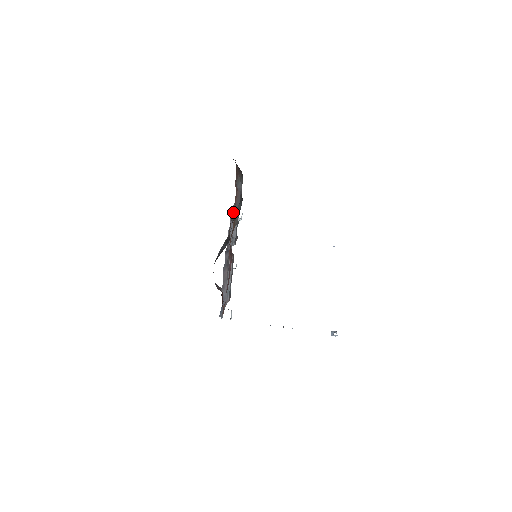
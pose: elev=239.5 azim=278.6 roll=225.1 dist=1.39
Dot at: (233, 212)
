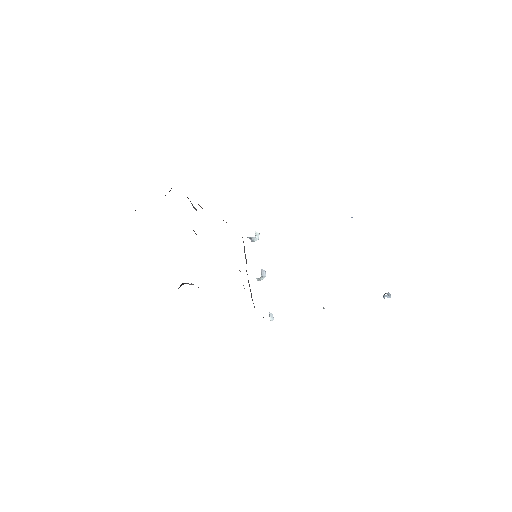
Dot at: occluded
